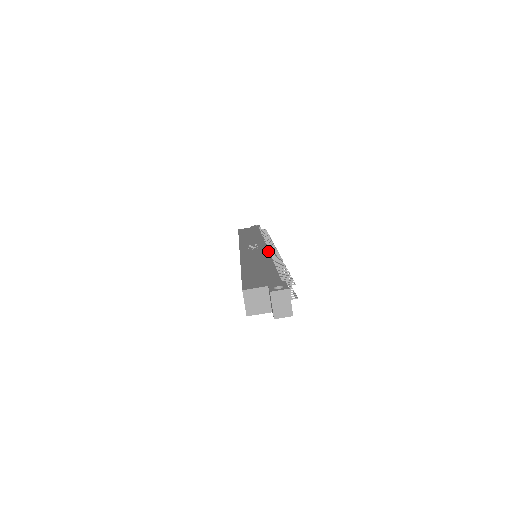
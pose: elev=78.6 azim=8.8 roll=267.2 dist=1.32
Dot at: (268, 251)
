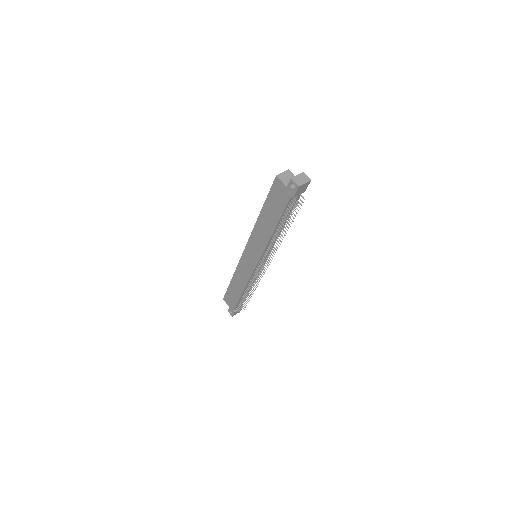
Dot at: occluded
